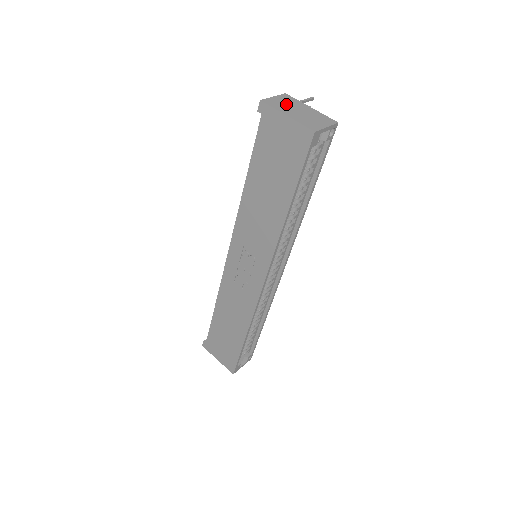
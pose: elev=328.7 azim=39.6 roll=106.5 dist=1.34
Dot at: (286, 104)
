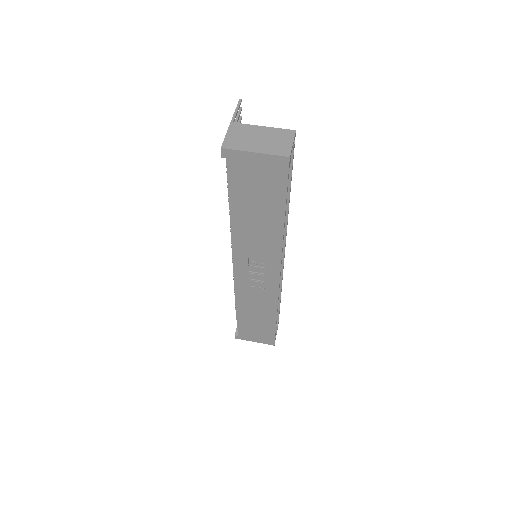
Dot at: (243, 137)
